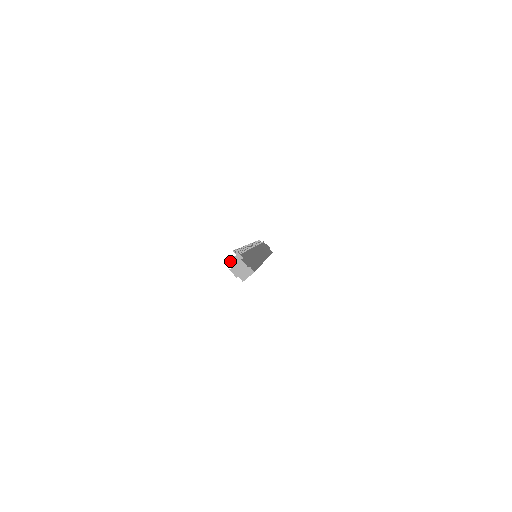
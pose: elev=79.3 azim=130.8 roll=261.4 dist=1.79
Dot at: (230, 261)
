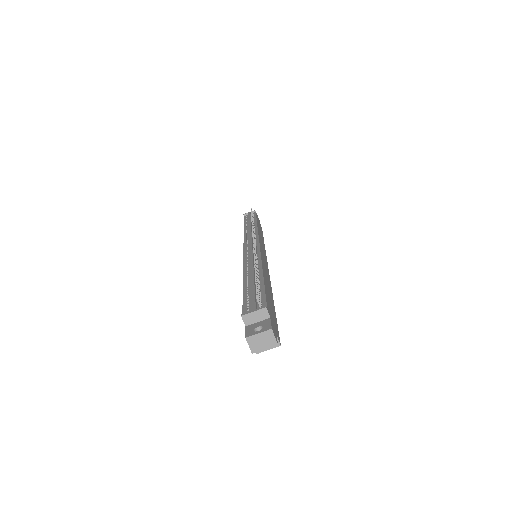
Dot at: (247, 315)
